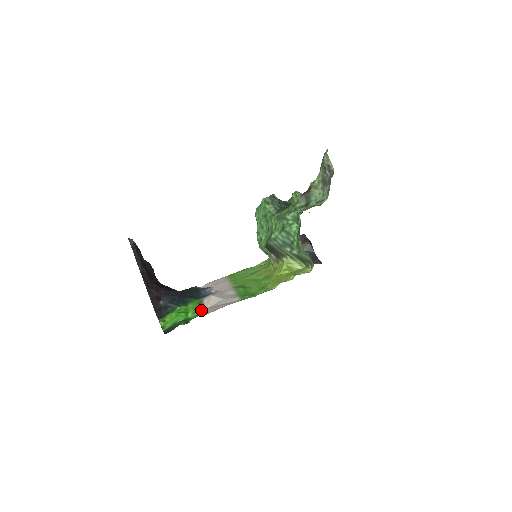
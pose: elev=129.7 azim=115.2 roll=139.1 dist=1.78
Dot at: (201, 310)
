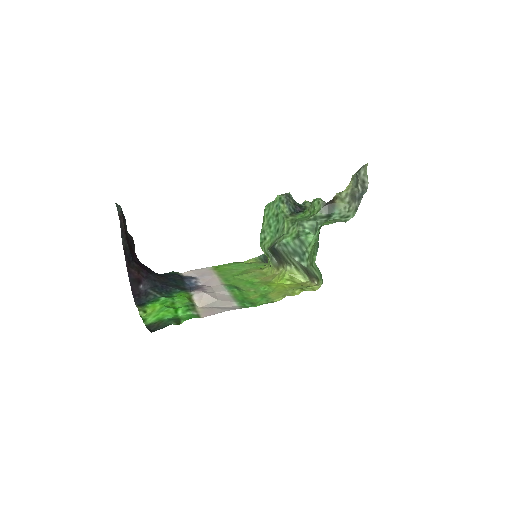
Dot at: (193, 309)
